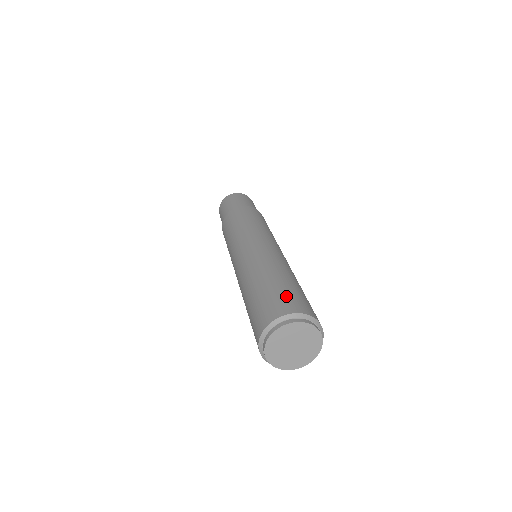
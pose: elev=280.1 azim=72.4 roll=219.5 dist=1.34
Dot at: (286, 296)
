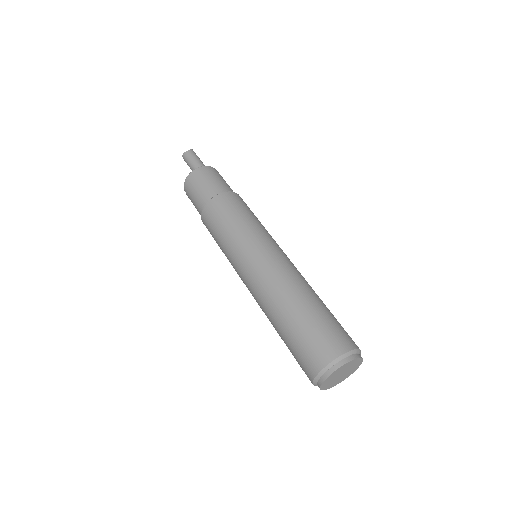
Dot at: (305, 349)
